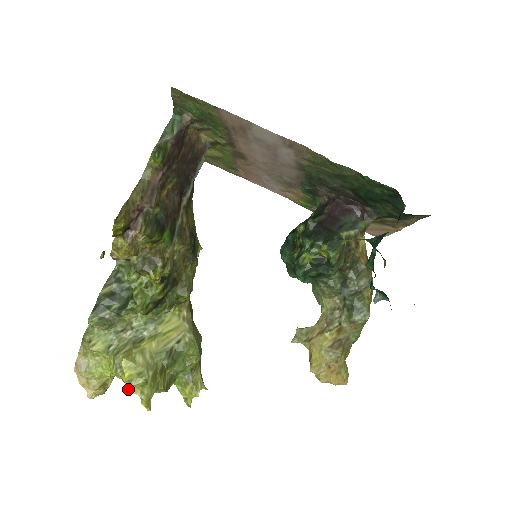
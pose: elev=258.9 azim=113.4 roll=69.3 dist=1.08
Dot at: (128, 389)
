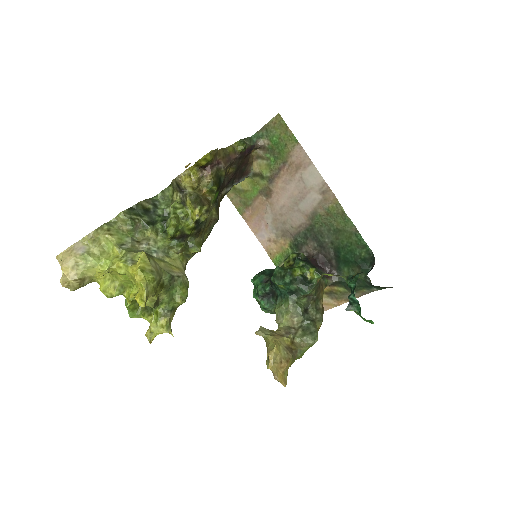
Dot at: (137, 276)
